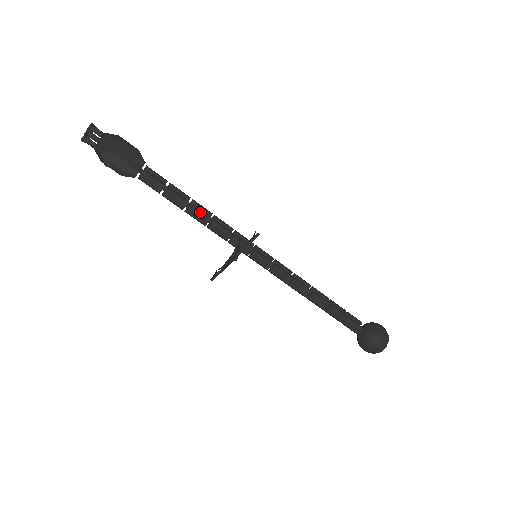
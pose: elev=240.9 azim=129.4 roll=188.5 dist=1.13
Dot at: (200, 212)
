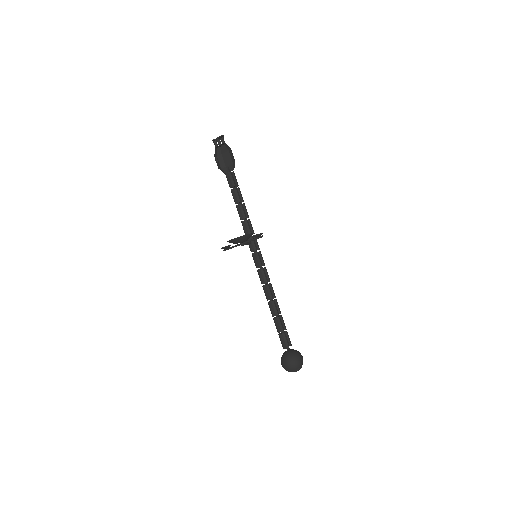
Dot at: (243, 211)
